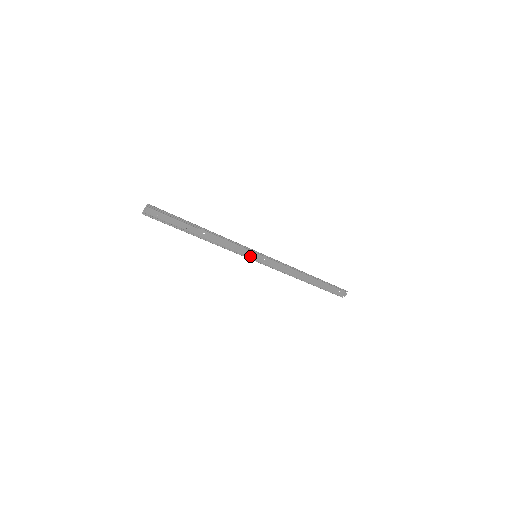
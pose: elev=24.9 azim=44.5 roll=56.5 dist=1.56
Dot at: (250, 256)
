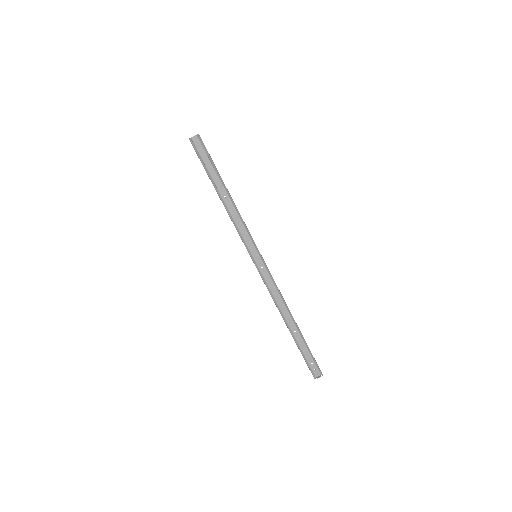
Dot at: (251, 253)
